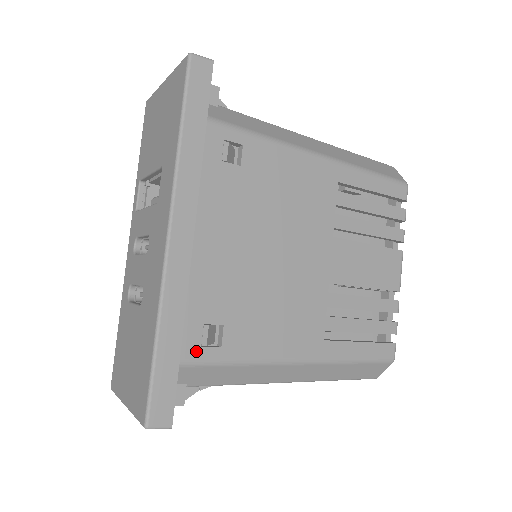
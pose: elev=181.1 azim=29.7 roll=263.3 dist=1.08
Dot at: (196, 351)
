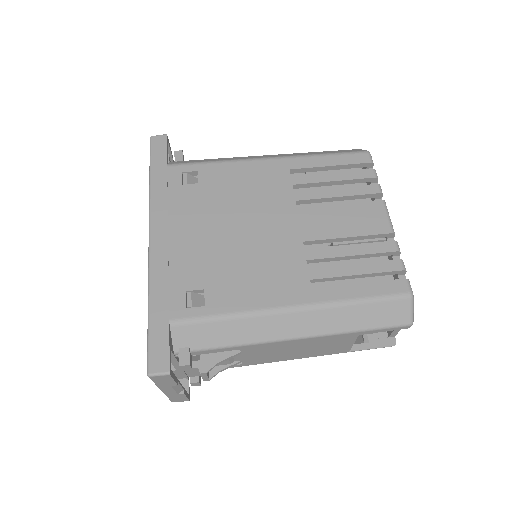
Dot at: (183, 312)
